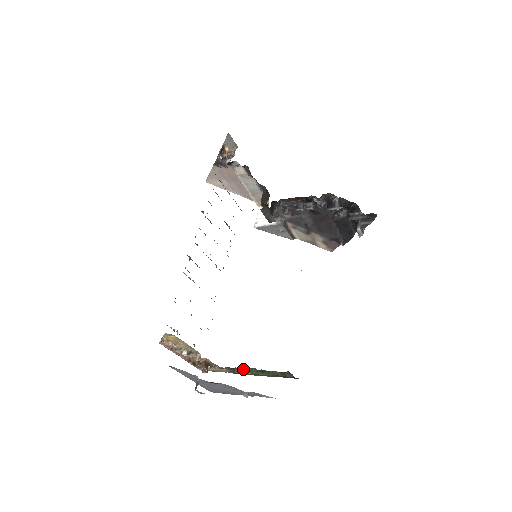
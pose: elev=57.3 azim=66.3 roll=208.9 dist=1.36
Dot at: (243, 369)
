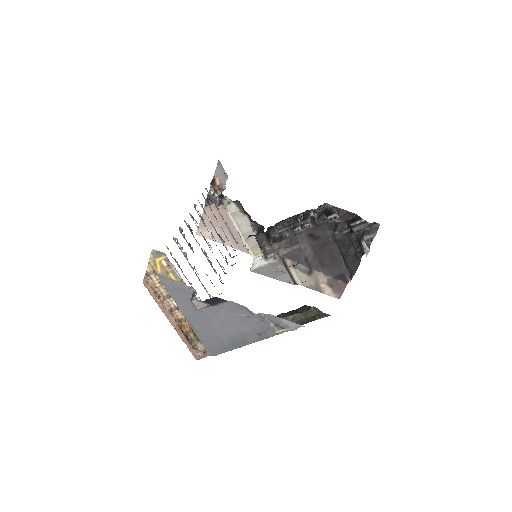
Dot at: occluded
